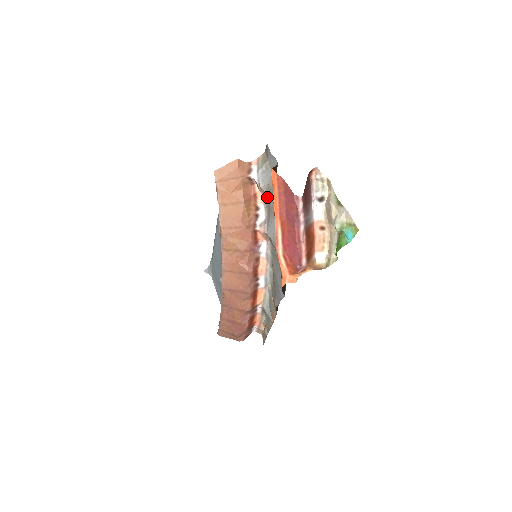
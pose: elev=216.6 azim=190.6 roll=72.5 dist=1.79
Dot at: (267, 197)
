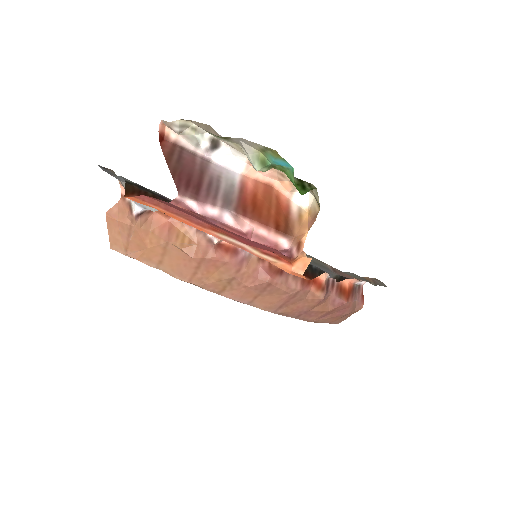
Dot at: occluded
